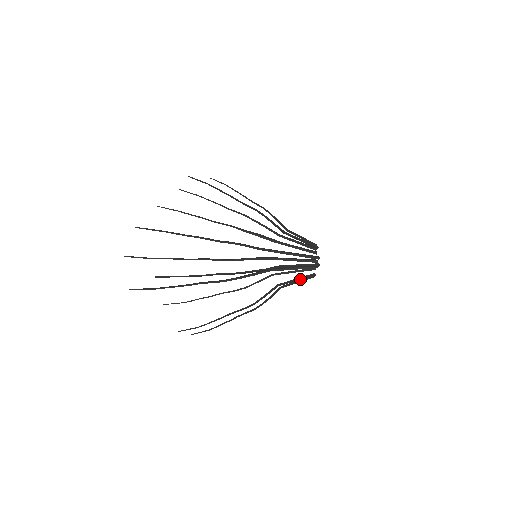
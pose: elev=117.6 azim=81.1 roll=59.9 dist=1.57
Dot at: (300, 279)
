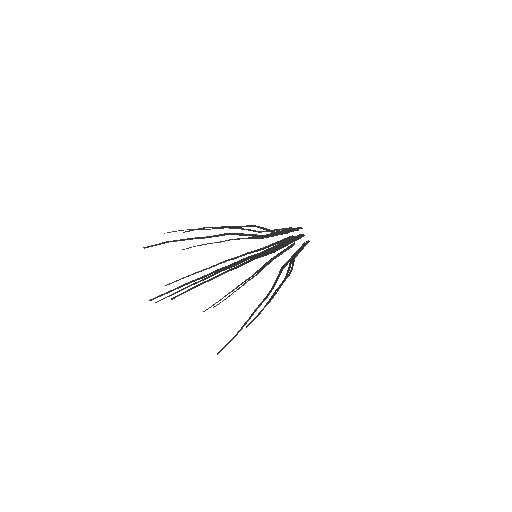
Dot at: (301, 248)
